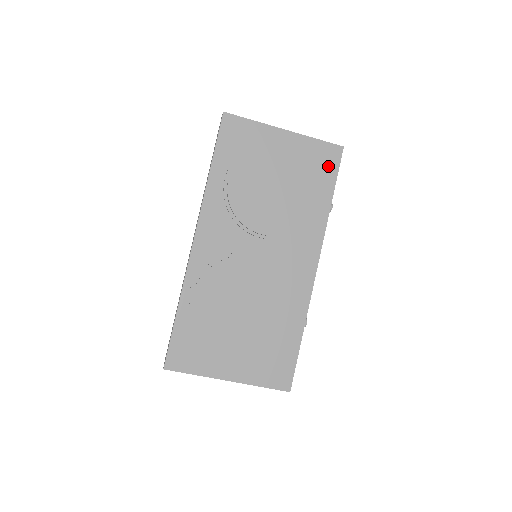
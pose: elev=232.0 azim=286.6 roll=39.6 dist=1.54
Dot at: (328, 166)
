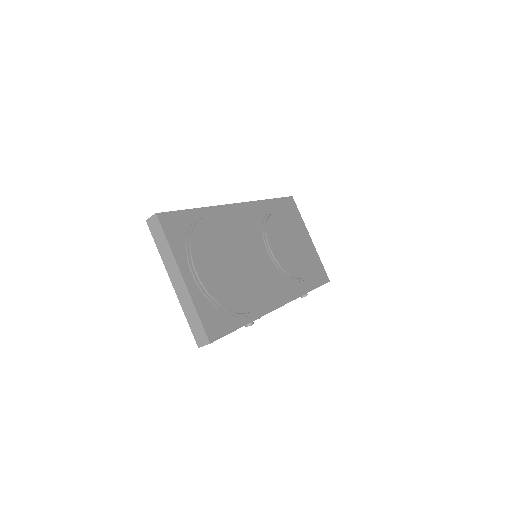
Dot at: (319, 277)
